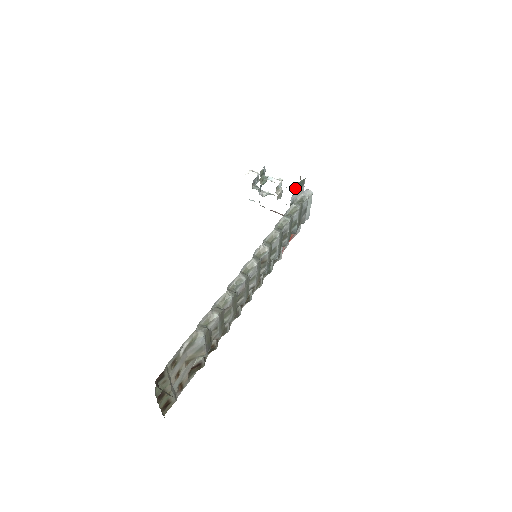
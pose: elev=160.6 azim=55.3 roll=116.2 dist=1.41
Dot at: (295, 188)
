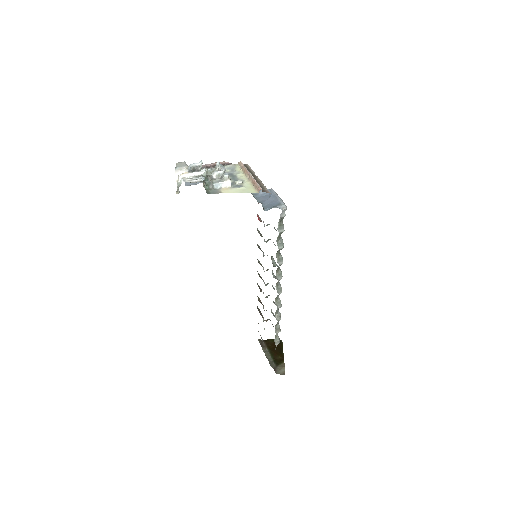
Dot at: occluded
